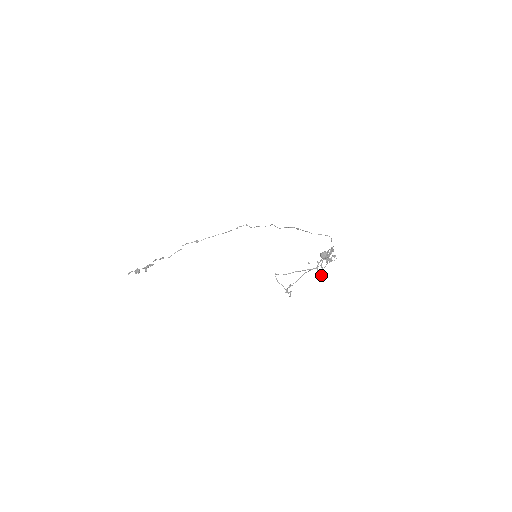
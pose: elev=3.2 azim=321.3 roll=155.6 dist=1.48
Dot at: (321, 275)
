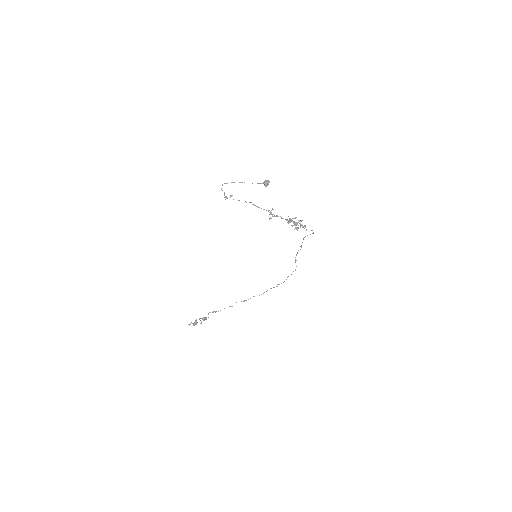
Dot at: (270, 214)
